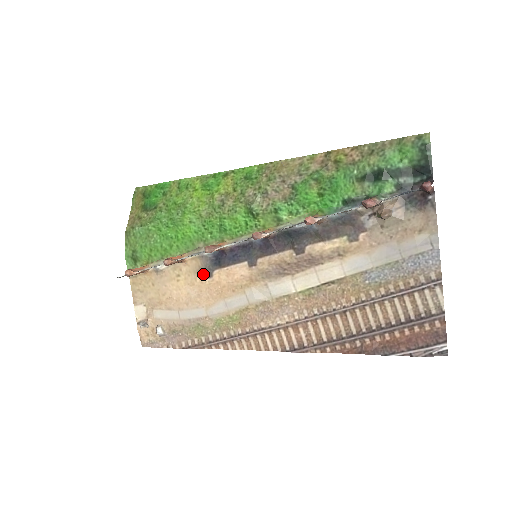
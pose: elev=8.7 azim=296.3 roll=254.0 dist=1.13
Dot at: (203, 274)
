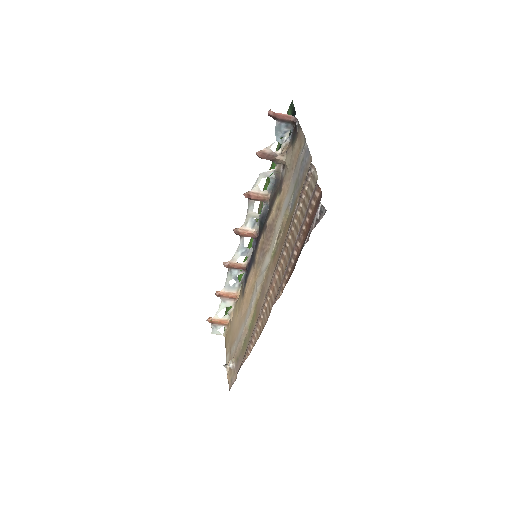
Dot at: (242, 296)
